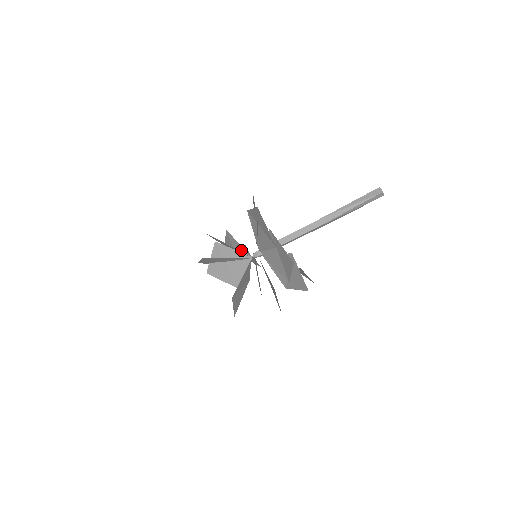
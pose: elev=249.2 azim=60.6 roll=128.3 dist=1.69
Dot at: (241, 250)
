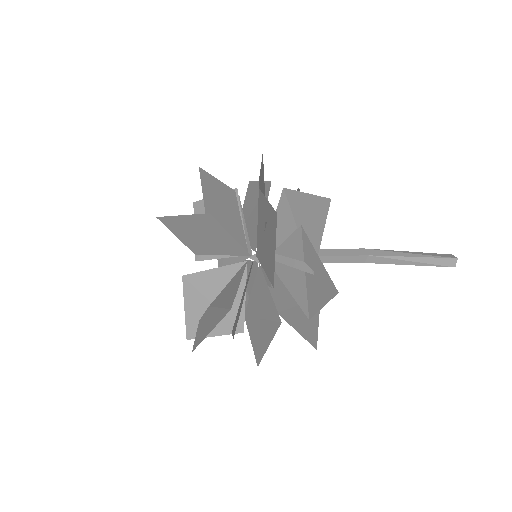
Dot at: (237, 228)
